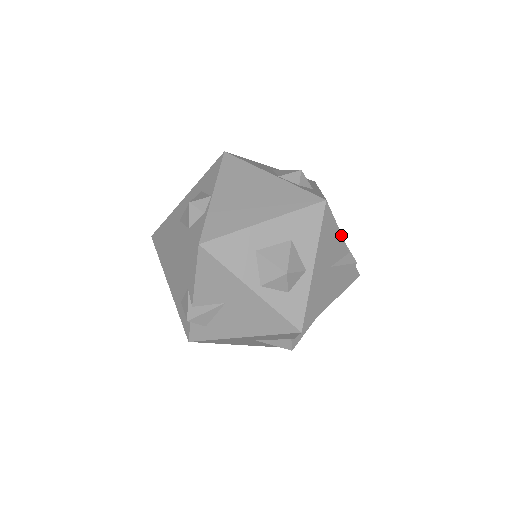
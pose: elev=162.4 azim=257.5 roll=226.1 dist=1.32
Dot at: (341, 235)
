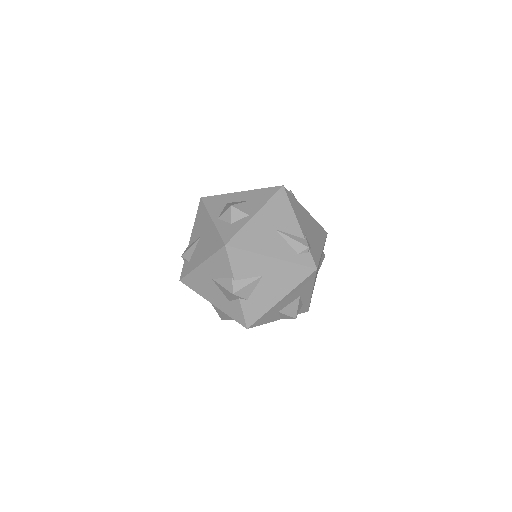
Dot at: (296, 219)
